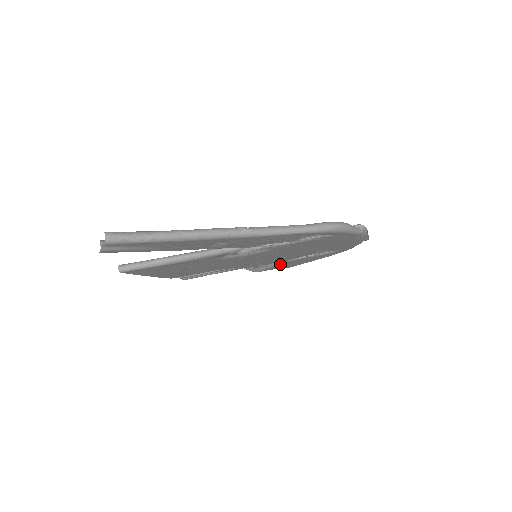
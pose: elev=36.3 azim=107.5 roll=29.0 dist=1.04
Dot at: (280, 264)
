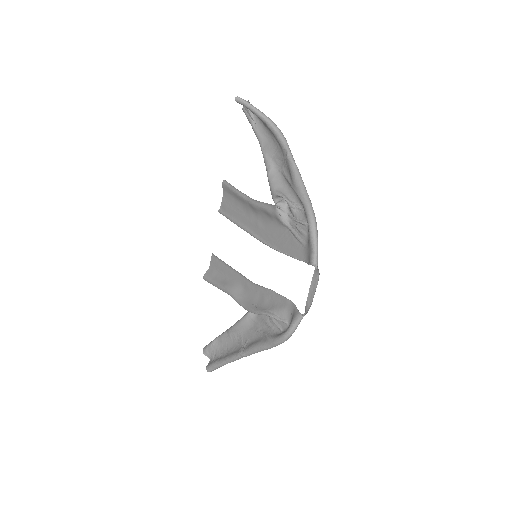
Dot at: occluded
